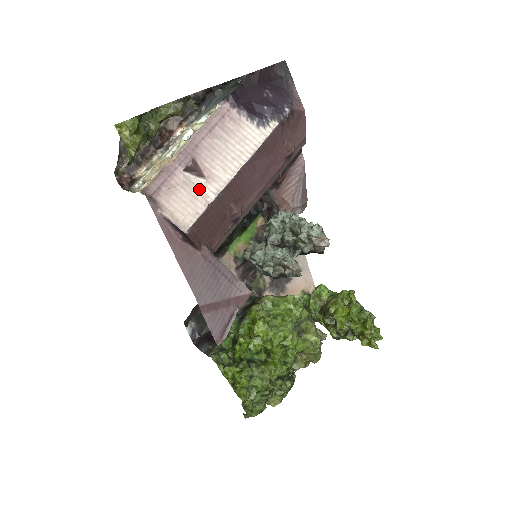
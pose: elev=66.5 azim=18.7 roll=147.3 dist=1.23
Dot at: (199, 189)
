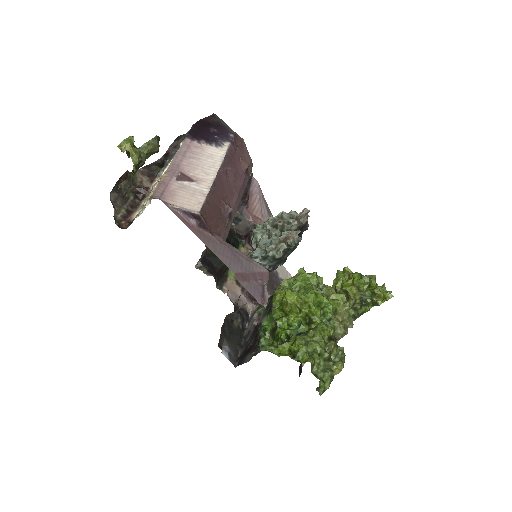
Dot at: (194, 189)
